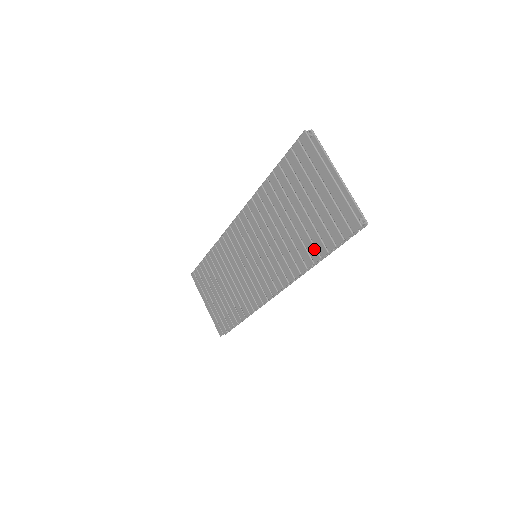
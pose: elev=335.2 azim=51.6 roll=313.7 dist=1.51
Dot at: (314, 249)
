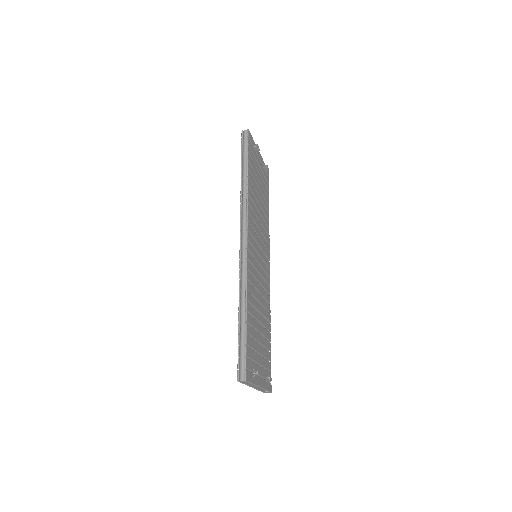
Dot at: occluded
